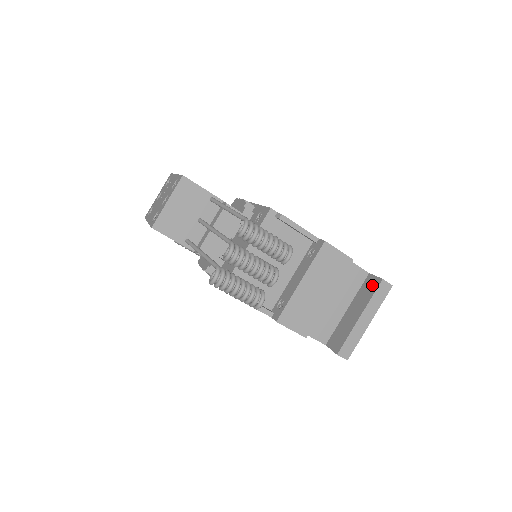
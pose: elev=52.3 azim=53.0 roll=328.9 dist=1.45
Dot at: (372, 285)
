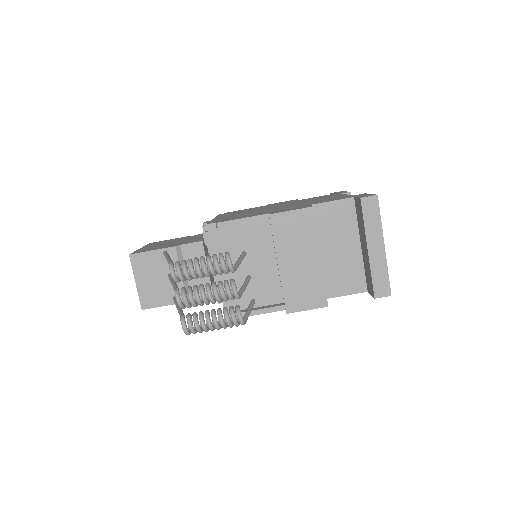
Dot at: (359, 209)
